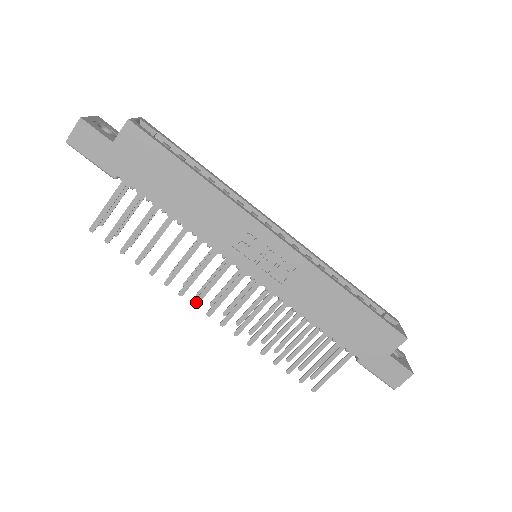
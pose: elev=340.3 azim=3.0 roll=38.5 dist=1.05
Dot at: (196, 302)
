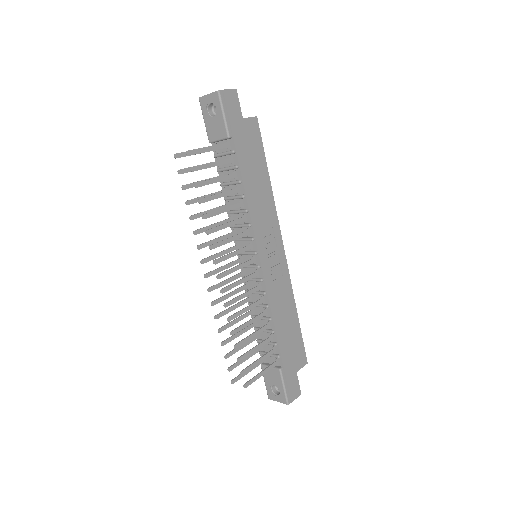
Dot at: (217, 261)
